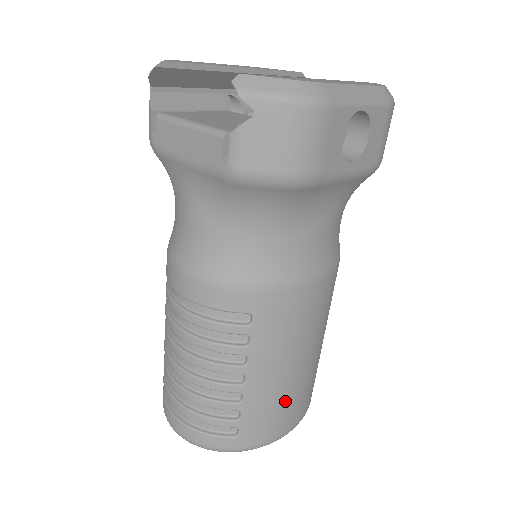
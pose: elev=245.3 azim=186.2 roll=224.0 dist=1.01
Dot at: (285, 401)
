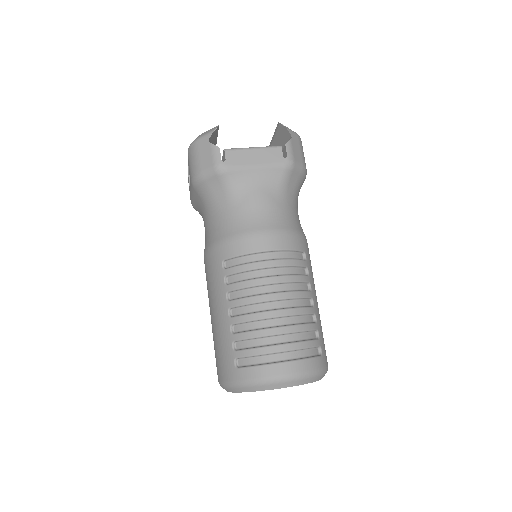
Dot at: occluded
